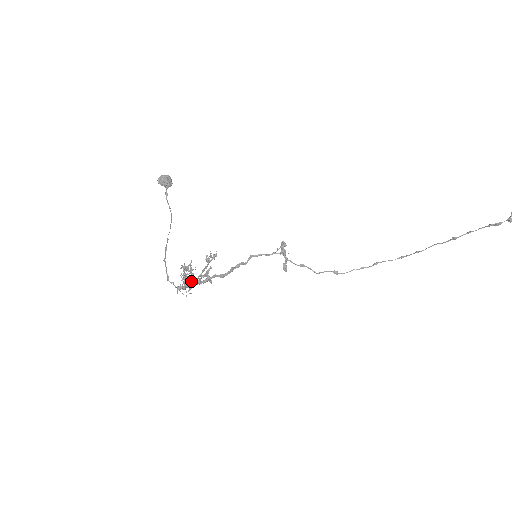
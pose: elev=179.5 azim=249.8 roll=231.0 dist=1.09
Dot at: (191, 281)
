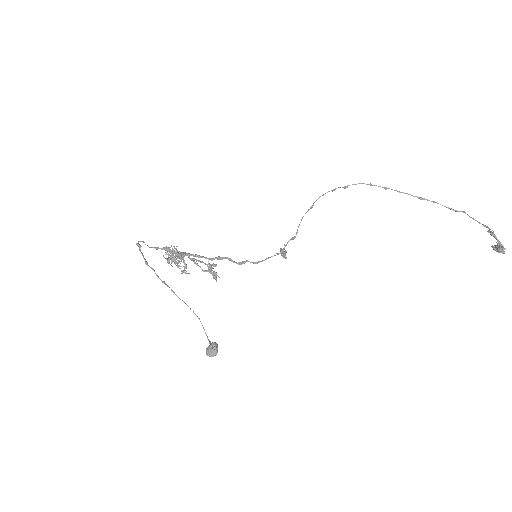
Dot at: occluded
